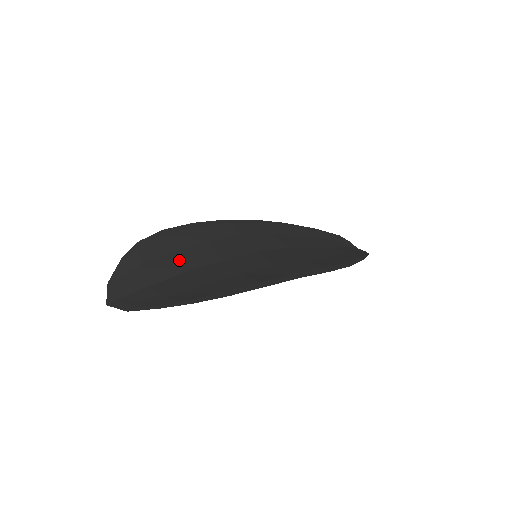
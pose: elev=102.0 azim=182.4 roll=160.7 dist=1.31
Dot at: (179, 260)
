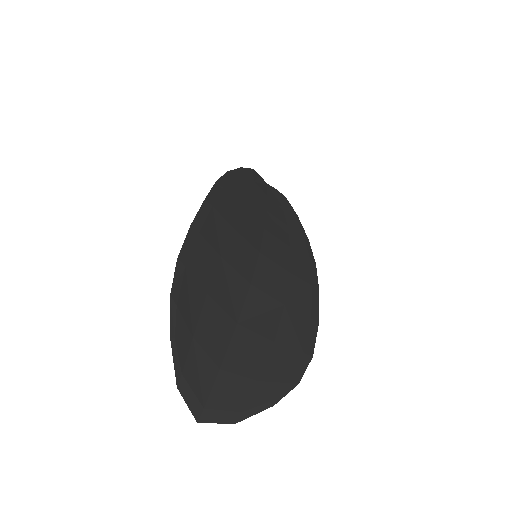
Dot at: (221, 306)
